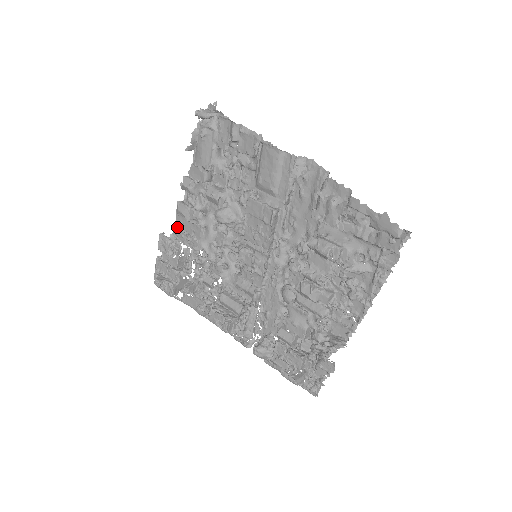
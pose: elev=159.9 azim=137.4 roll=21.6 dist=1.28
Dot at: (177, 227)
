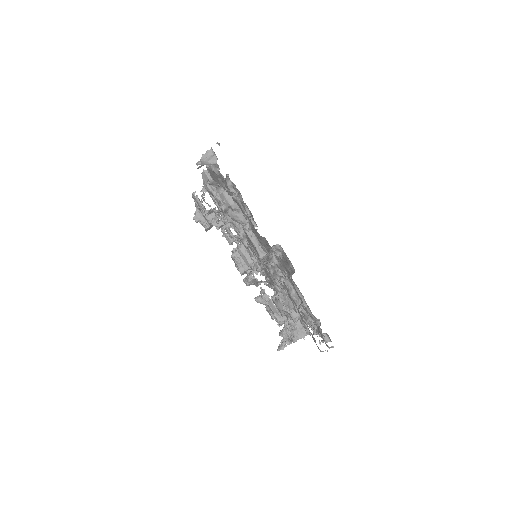
Dot at: occluded
